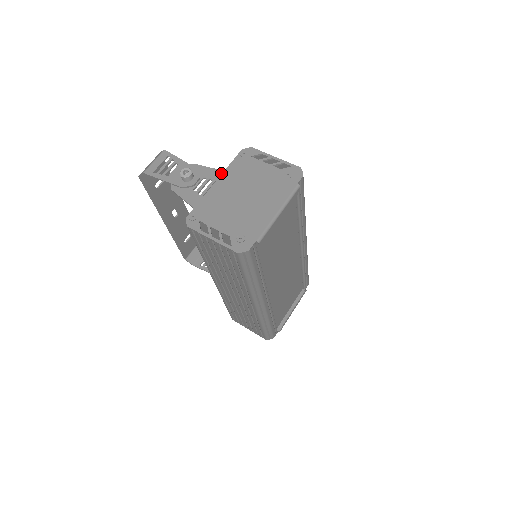
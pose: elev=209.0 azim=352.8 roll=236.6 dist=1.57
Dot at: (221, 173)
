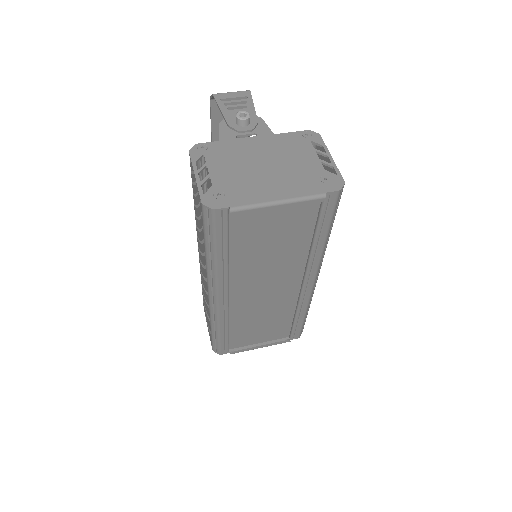
Dot at: occluded
